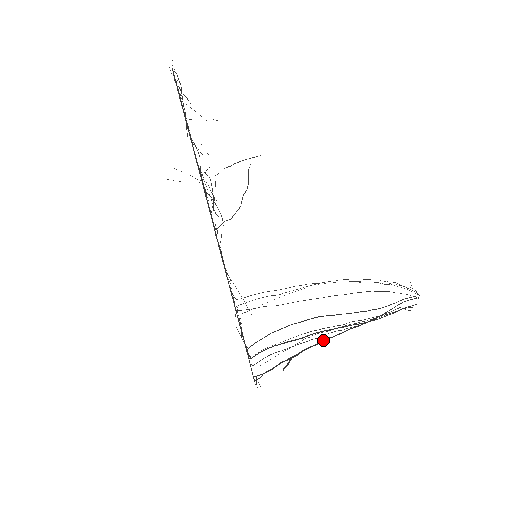
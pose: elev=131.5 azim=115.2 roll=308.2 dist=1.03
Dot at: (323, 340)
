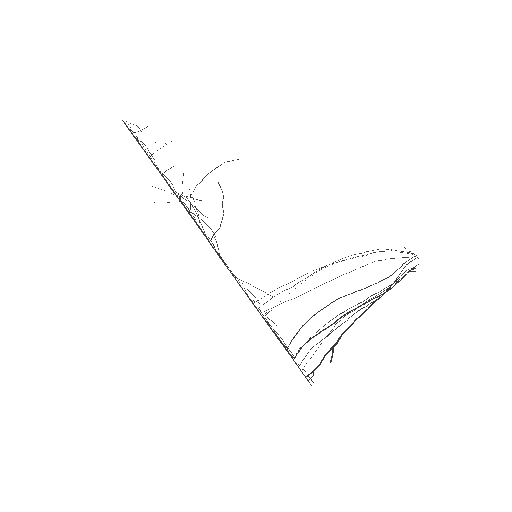
Dot at: occluded
